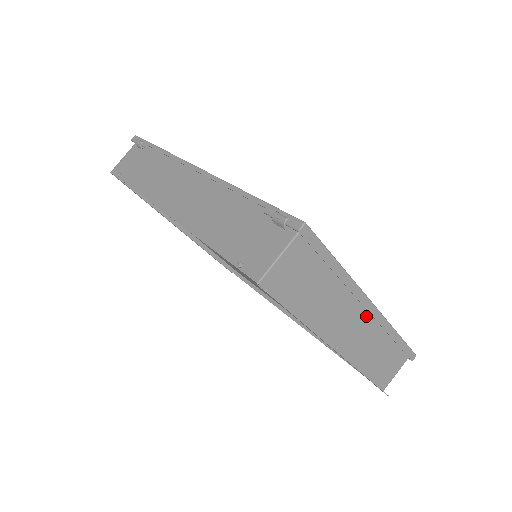
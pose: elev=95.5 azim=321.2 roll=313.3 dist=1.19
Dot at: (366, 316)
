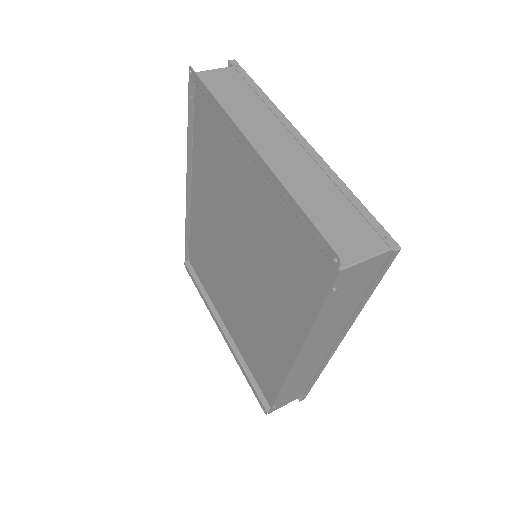
Dot at: (298, 150)
